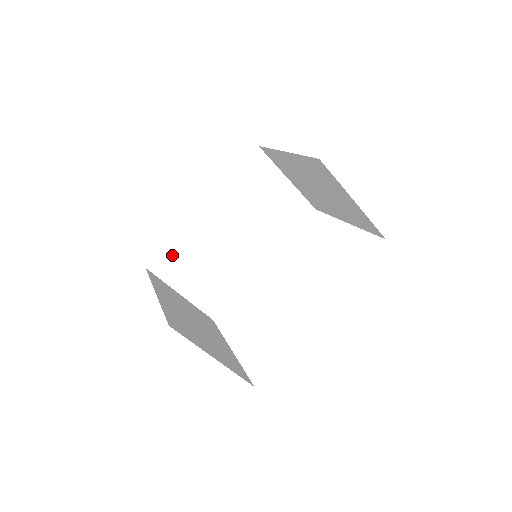
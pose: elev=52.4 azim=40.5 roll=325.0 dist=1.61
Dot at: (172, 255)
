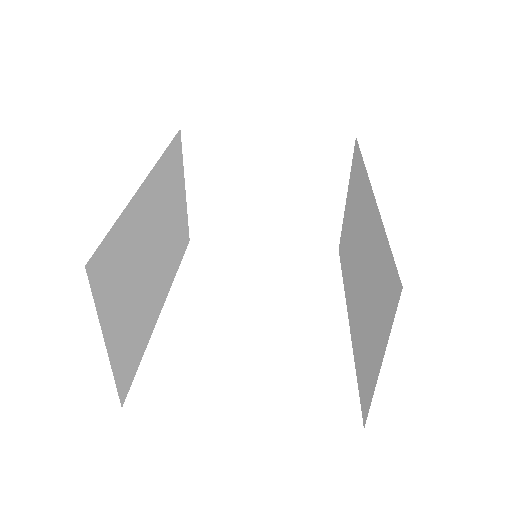
Dot at: (112, 252)
